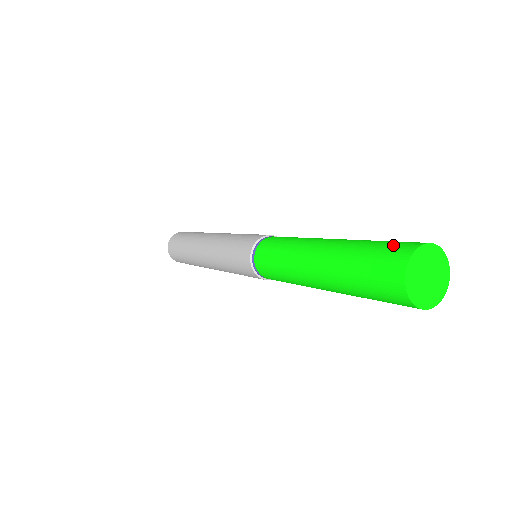
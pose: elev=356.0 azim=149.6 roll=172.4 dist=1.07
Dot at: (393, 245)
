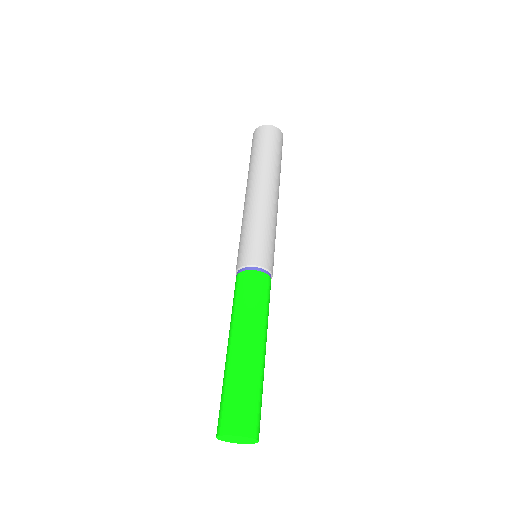
Dot at: (227, 413)
